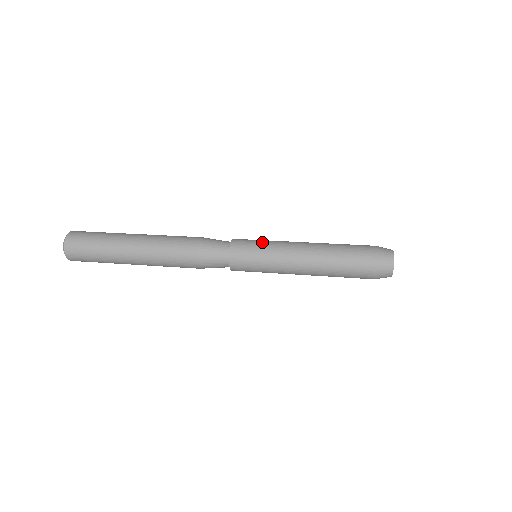
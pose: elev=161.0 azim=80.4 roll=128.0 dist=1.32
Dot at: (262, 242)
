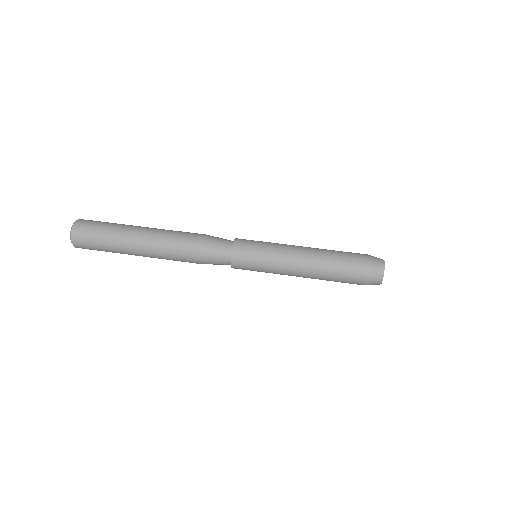
Dot at: (263, 244)
